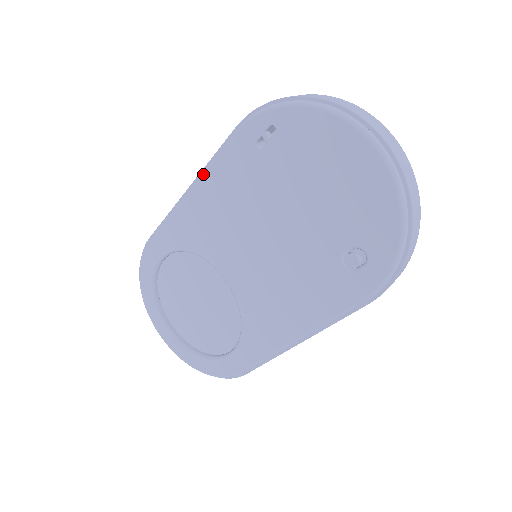
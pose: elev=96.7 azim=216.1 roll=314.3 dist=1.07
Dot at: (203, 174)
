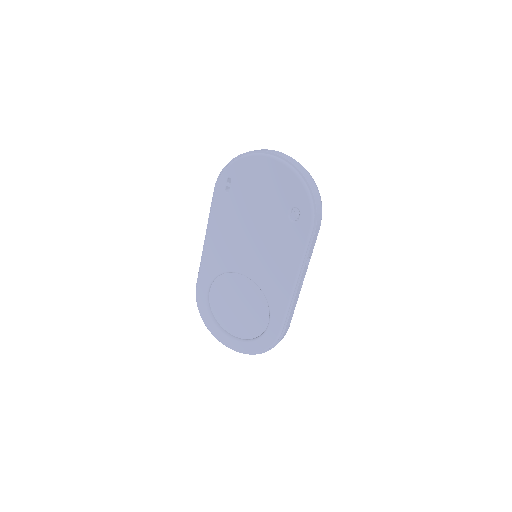
Dot at: (208, 224)
